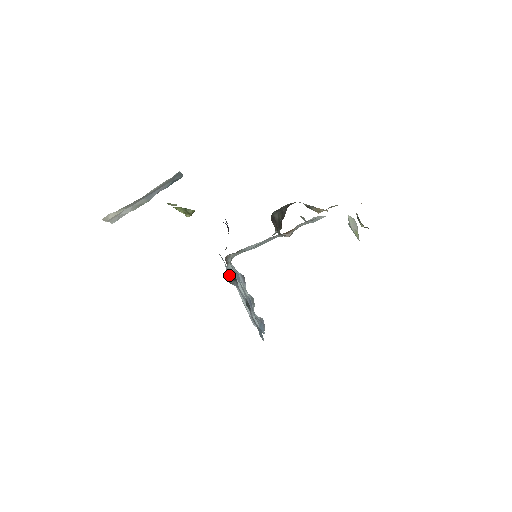
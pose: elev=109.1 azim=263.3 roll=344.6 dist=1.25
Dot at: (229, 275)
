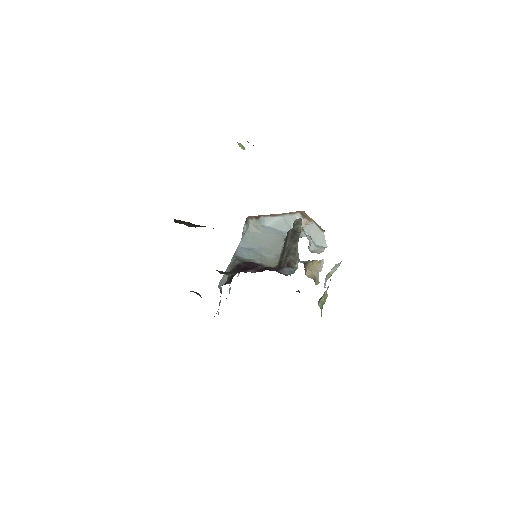
Dot at: (220, 287)
